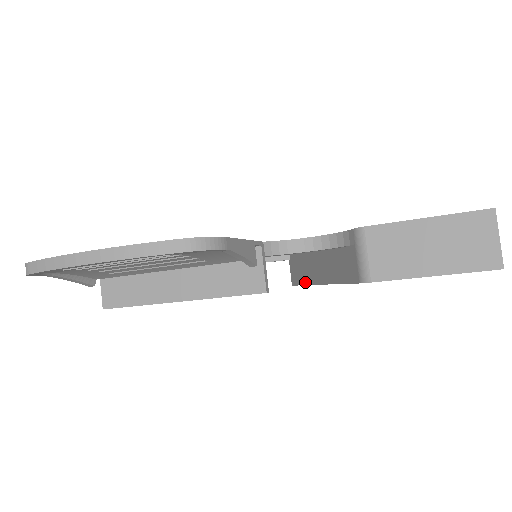
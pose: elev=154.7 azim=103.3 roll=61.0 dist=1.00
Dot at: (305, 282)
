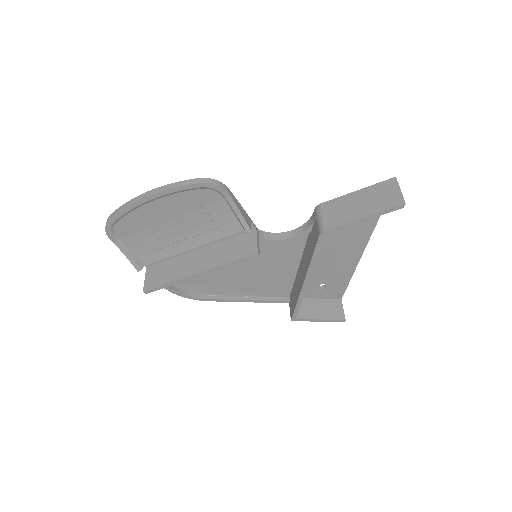
Dot at: (297, 299)
